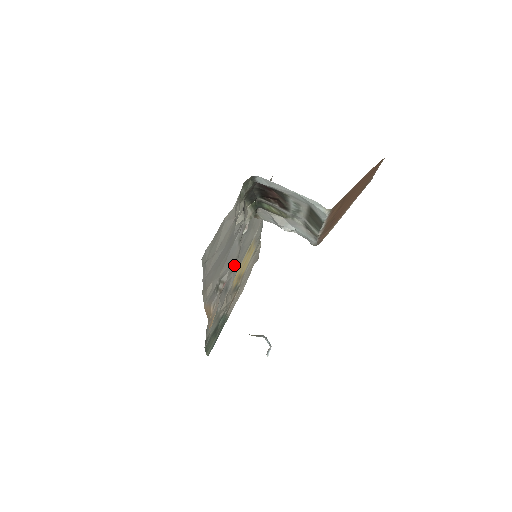
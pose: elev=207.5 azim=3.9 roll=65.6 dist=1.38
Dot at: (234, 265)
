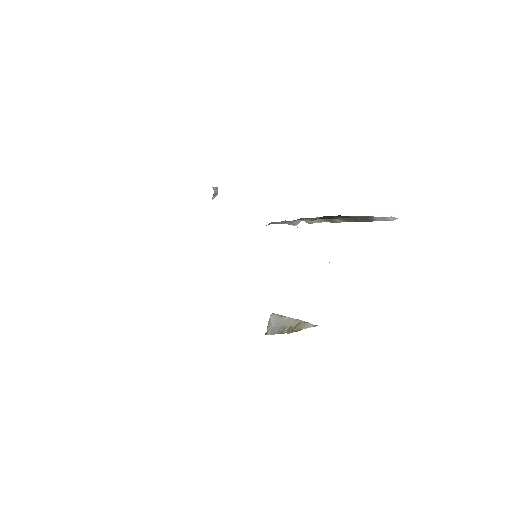
Dot at: occluded
